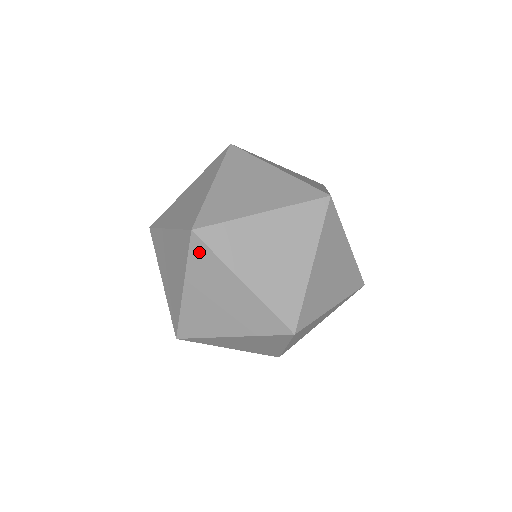
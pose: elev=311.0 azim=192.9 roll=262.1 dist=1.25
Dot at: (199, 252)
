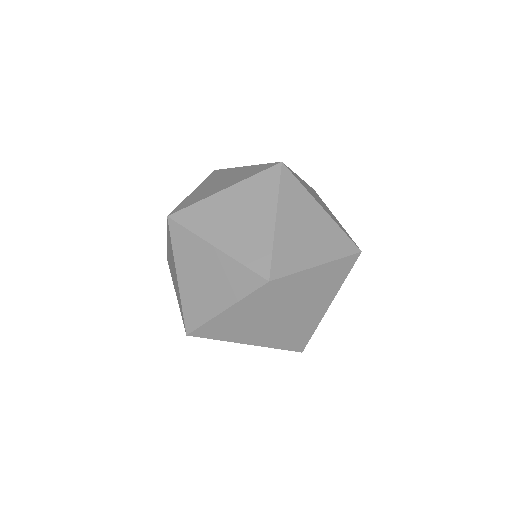
Dot at: (169, 233)
